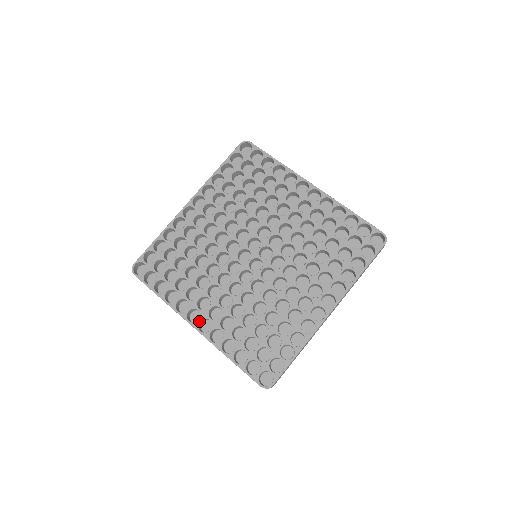
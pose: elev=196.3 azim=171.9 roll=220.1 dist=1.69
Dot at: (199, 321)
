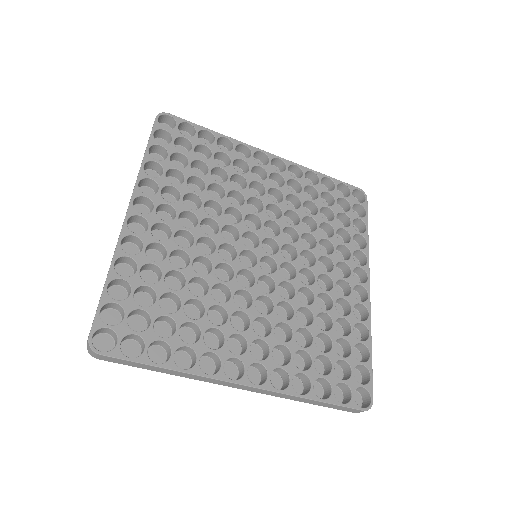
Dot at: (246, 372)
